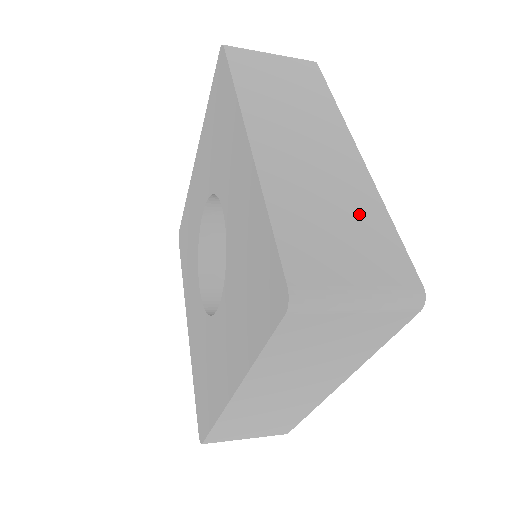
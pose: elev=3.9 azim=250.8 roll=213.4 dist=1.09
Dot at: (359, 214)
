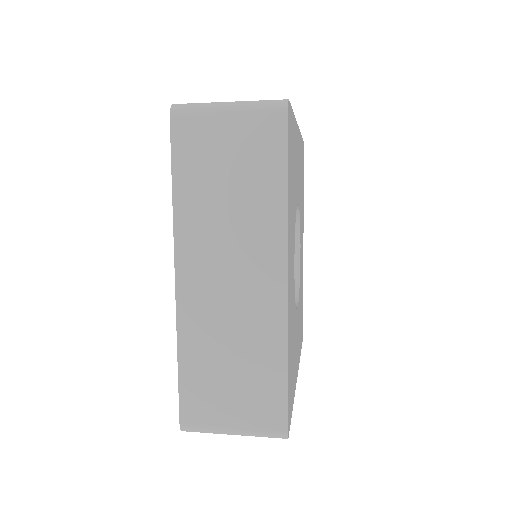
Dot at: (257, 361)
